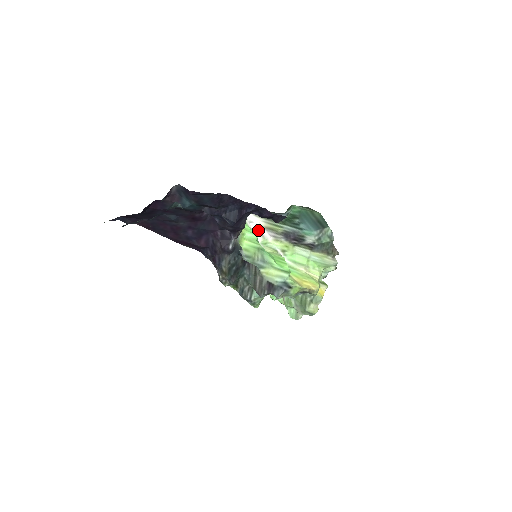
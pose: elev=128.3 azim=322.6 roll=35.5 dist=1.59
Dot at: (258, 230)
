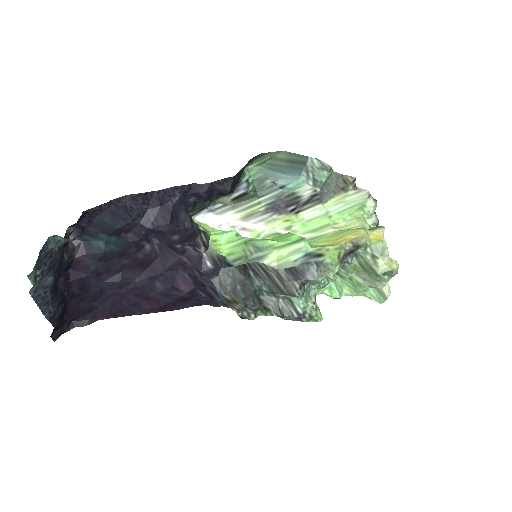
Dot at: (236, 227)
